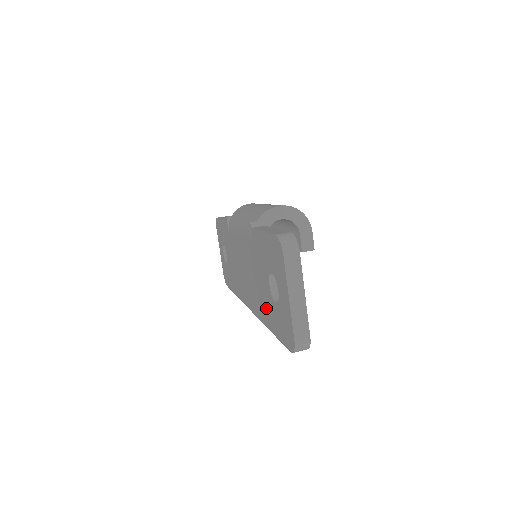
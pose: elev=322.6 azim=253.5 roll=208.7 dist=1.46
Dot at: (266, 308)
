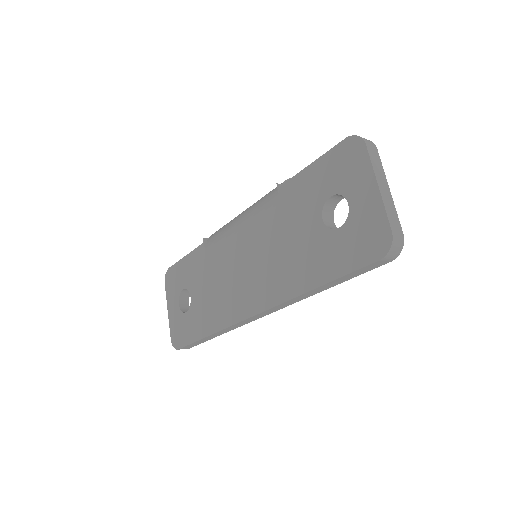
Dot at: (309, 262)
